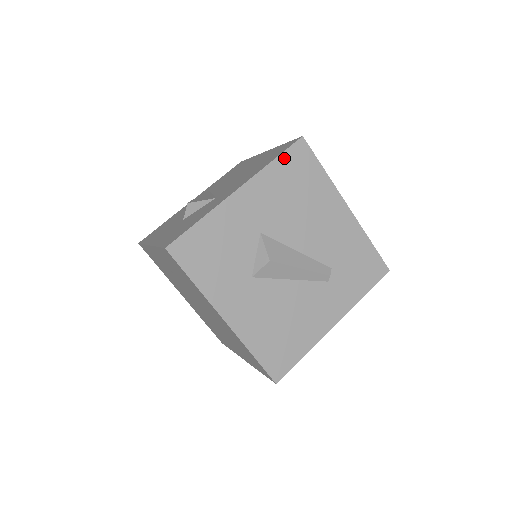
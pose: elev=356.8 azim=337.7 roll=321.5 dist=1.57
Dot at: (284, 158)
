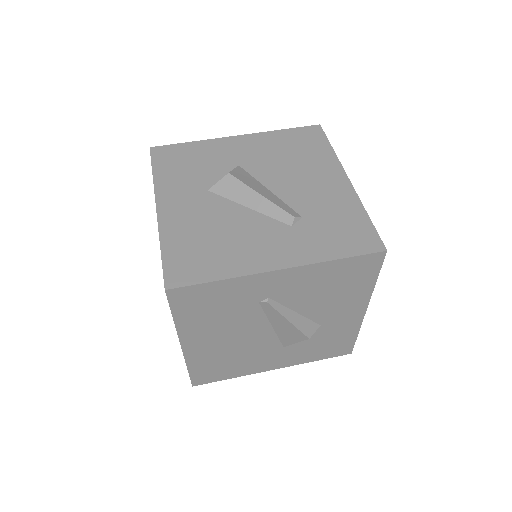
Dot at: (293, 131)
